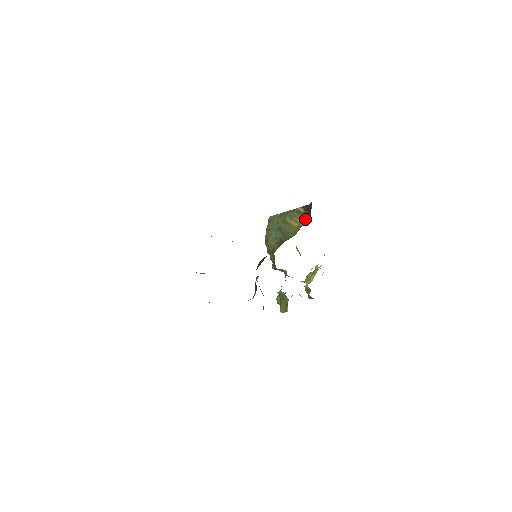
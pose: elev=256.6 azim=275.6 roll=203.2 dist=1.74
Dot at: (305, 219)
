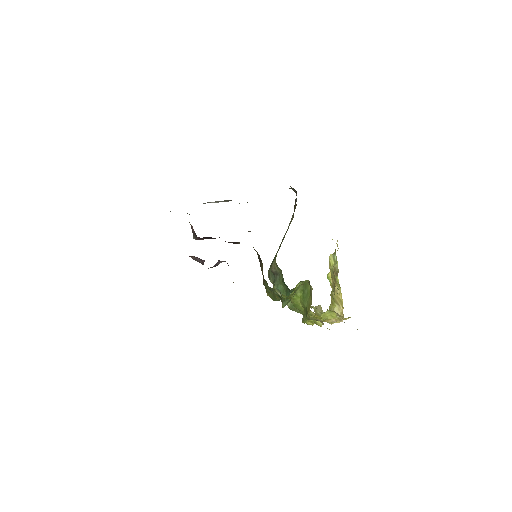
Dot at: (295, 208)
